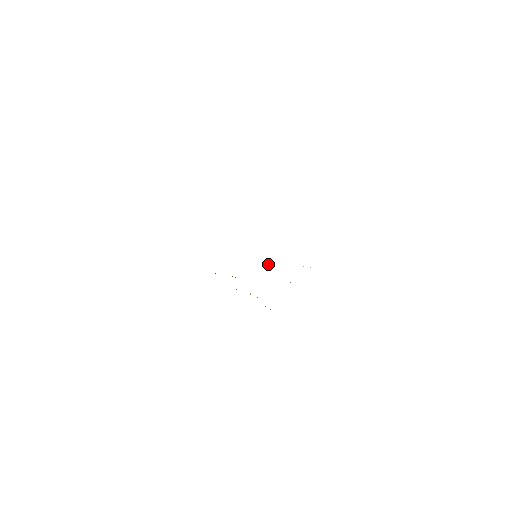
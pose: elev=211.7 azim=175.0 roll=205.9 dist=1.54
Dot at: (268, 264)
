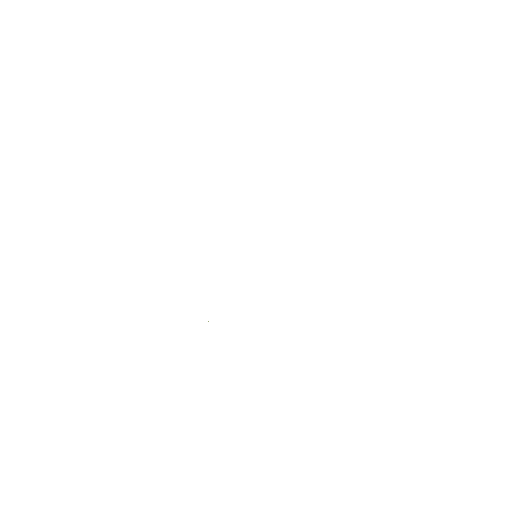
Dot at: occluded
